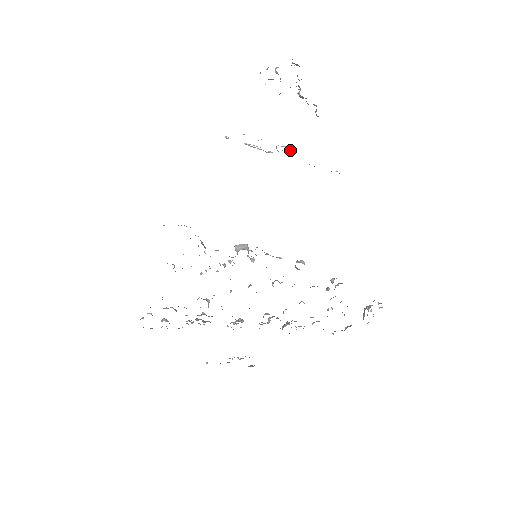
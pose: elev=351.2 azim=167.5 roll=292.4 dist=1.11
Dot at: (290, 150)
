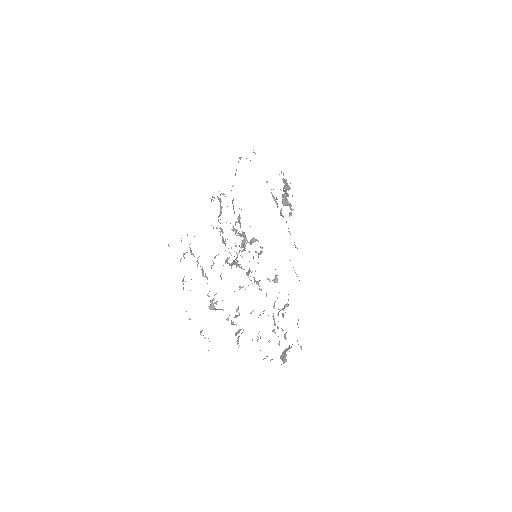
Dot at: occluded
